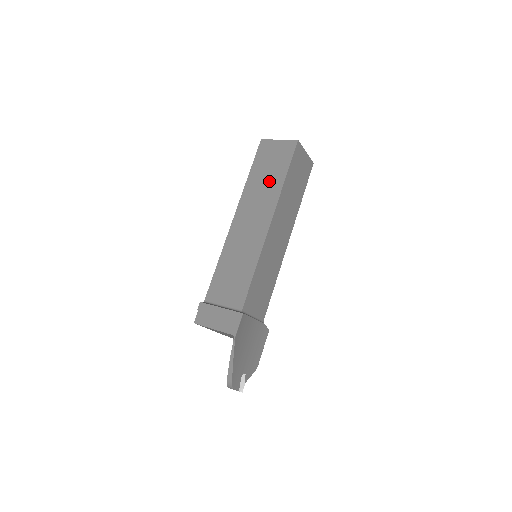
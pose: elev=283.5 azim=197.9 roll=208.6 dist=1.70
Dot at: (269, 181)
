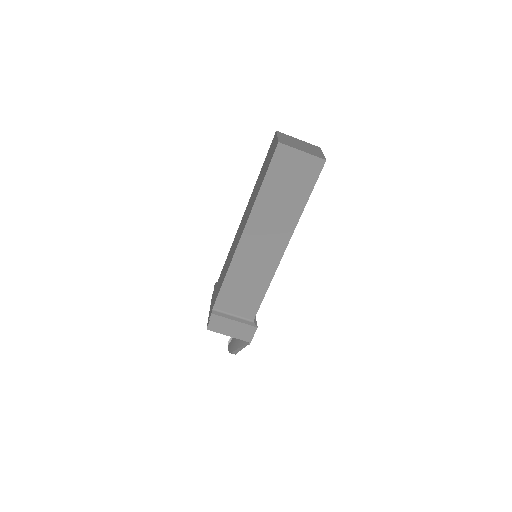
Dot at: (287, 203)
